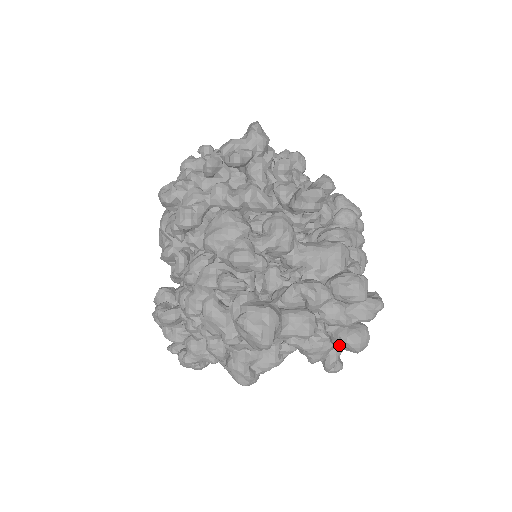
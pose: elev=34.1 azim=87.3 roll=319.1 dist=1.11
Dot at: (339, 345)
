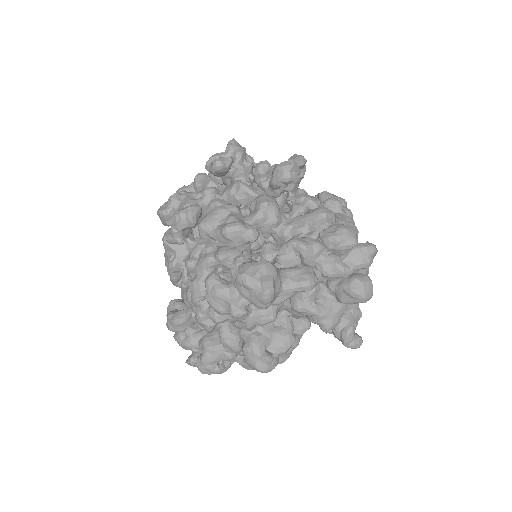
Dot at: (345, 298)
